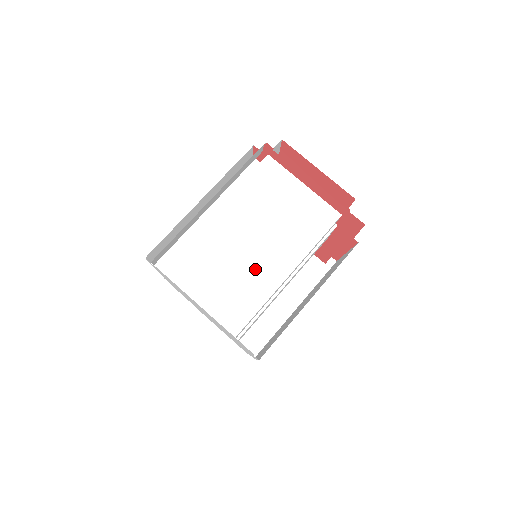
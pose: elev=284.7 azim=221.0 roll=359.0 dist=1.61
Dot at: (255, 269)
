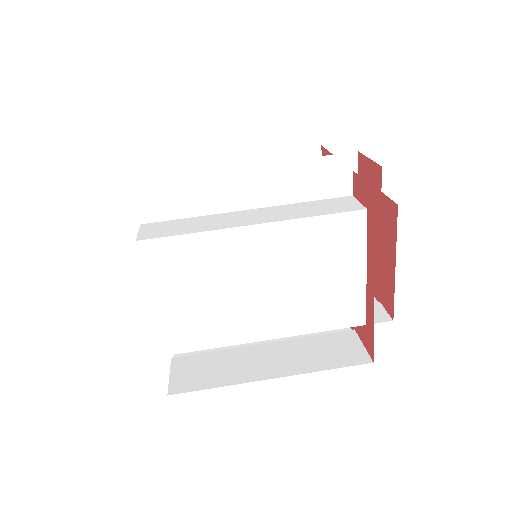
Dot at: (238, 313)
